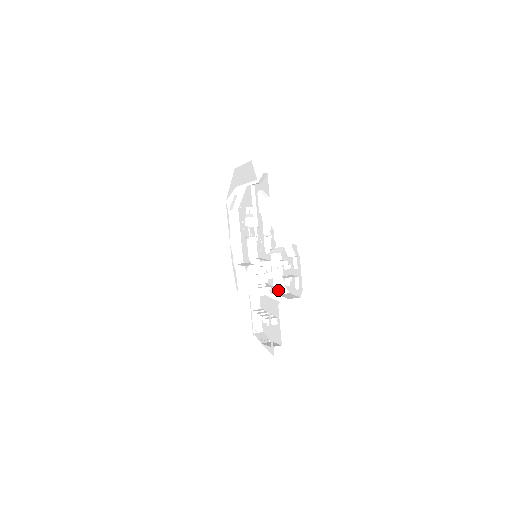
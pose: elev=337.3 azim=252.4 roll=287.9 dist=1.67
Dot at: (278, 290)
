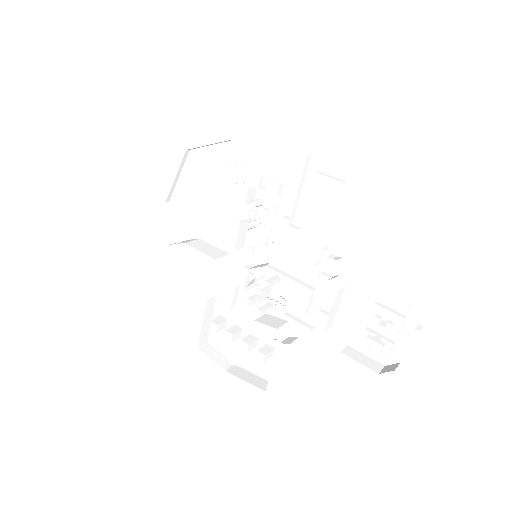
Dot at: (334, 341)
